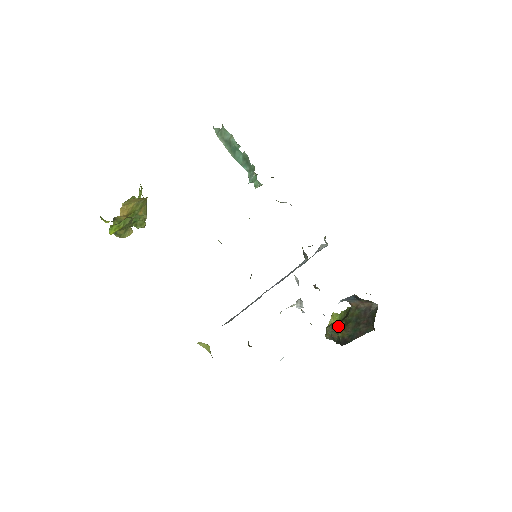
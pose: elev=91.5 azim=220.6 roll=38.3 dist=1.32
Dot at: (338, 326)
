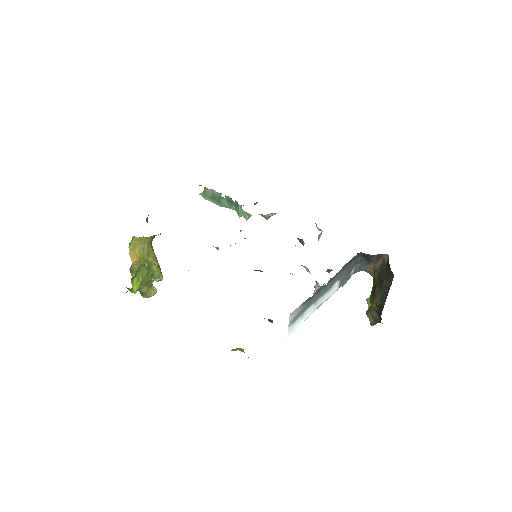
Dot at: occluded
